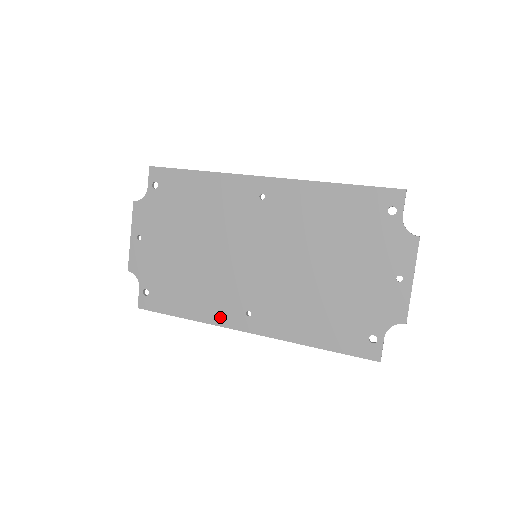
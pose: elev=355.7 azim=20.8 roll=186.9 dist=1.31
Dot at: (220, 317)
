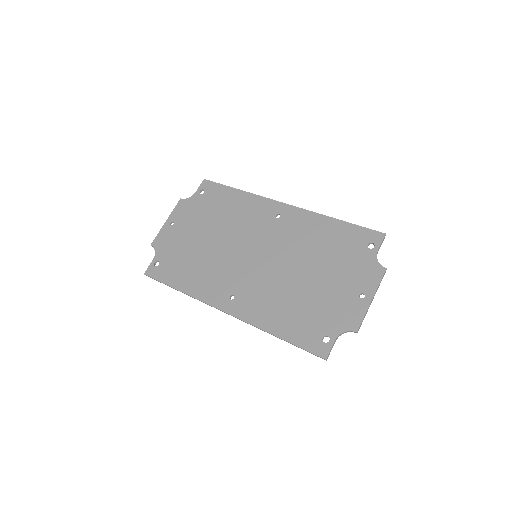
Dot at: (207, 295)
